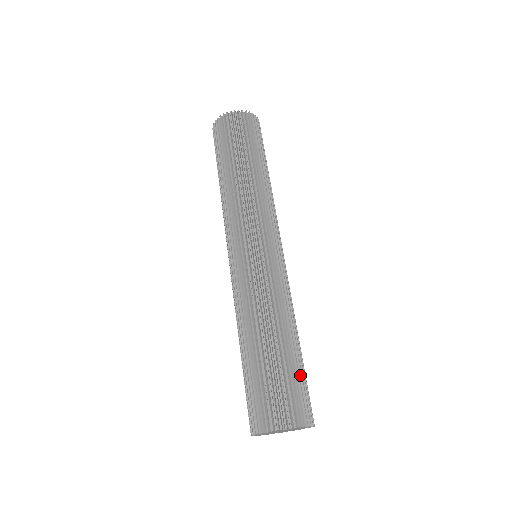
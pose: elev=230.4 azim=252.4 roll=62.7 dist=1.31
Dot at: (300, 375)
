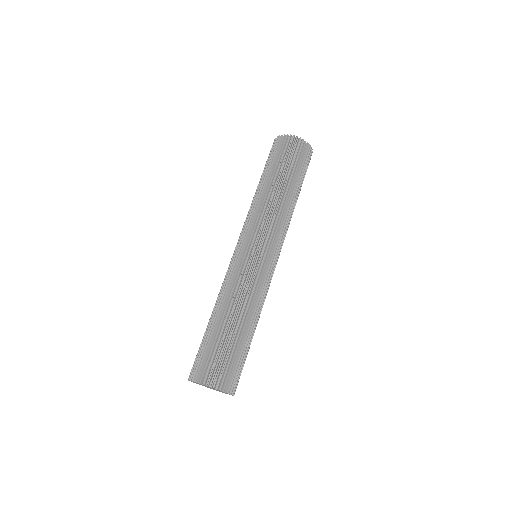
Dot at: (245, 359)
